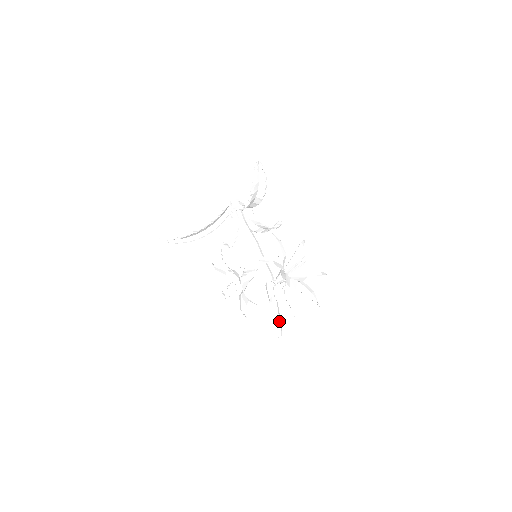
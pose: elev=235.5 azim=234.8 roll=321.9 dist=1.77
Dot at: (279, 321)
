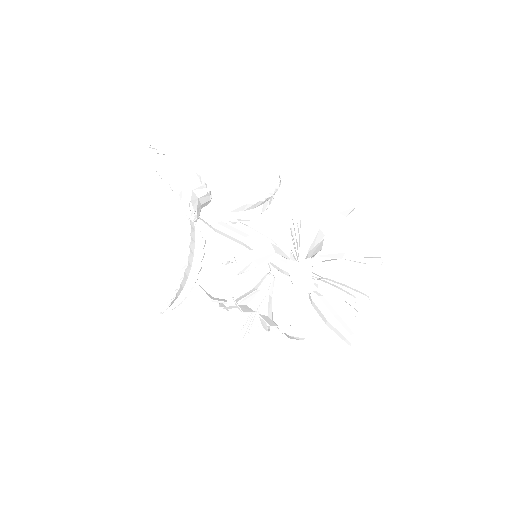
Dot at: (338, 322)
